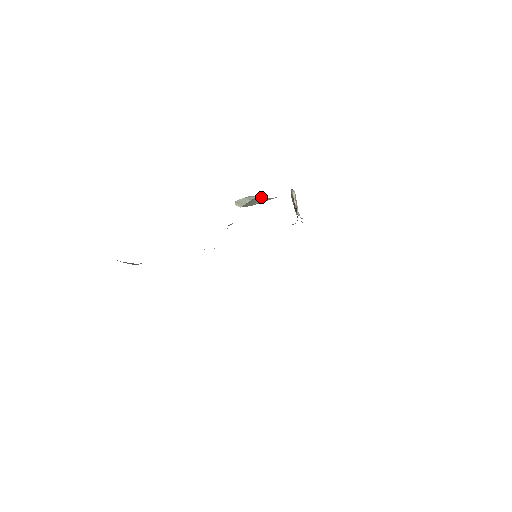
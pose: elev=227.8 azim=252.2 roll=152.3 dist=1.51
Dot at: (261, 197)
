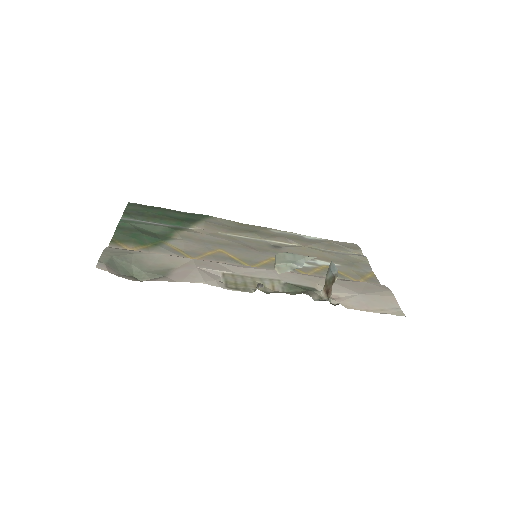
Dot at: (303, 263)
